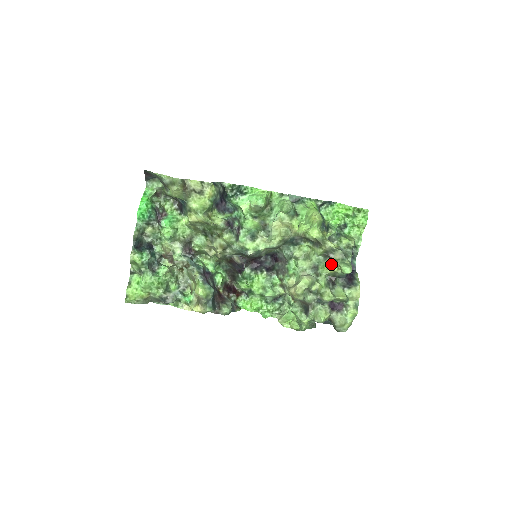
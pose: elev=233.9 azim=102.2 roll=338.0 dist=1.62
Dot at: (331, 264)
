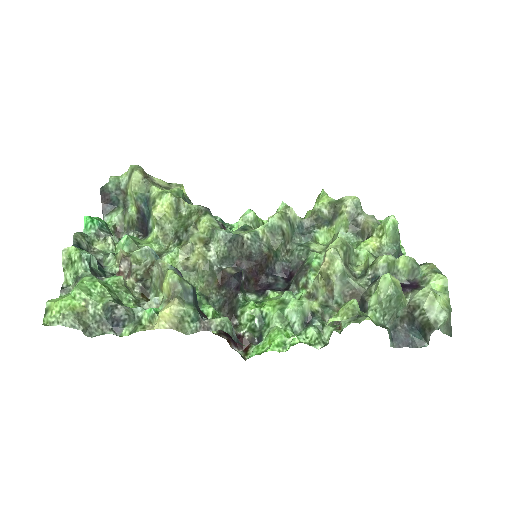
Dot at: (367, 238)
